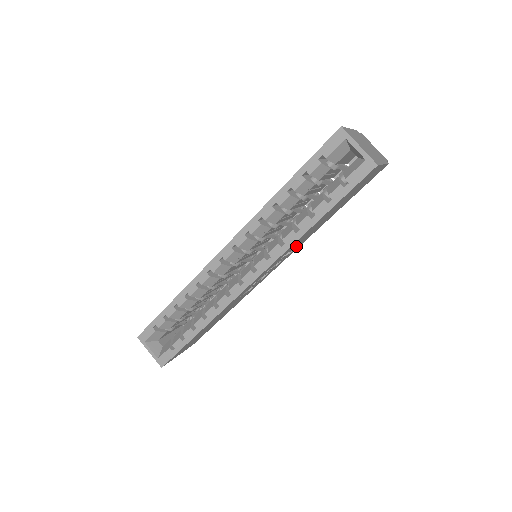
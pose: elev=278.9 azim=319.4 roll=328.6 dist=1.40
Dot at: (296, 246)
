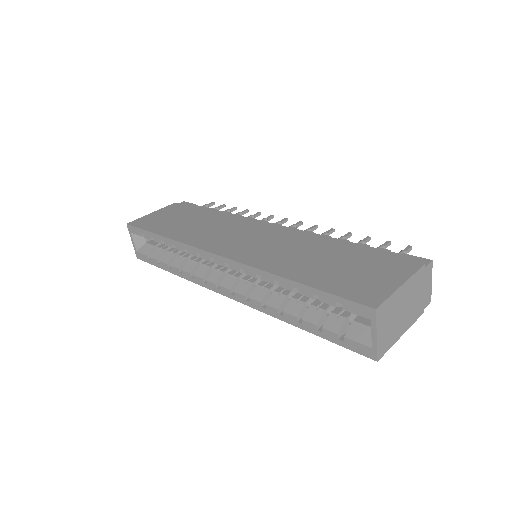
Dot at: occluded
